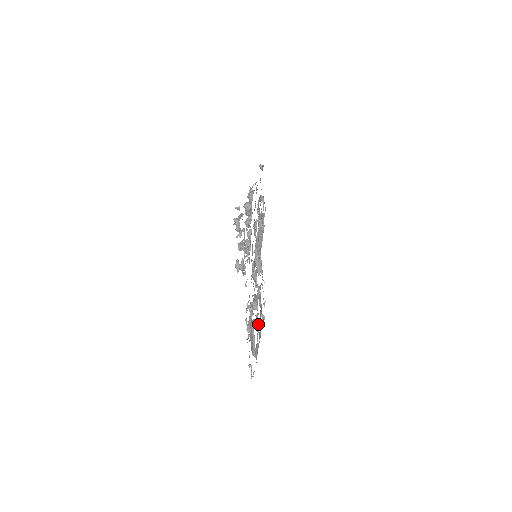
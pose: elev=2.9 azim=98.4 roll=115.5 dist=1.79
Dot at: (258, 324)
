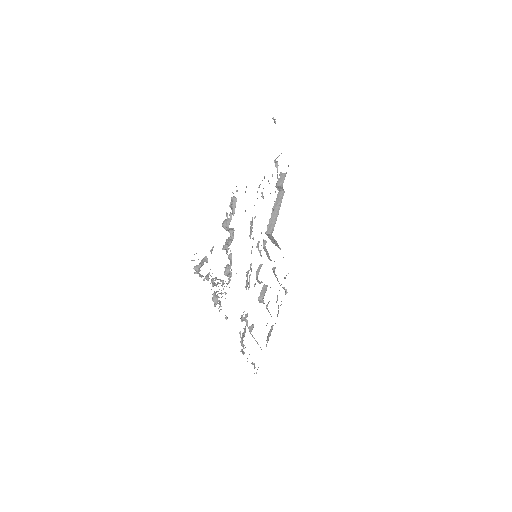
Dot at: (269, 312)
